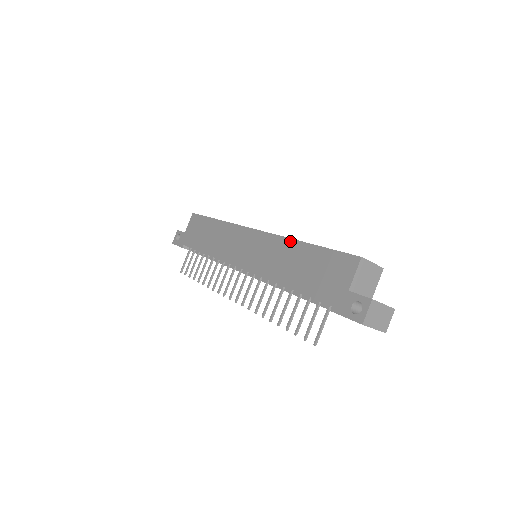
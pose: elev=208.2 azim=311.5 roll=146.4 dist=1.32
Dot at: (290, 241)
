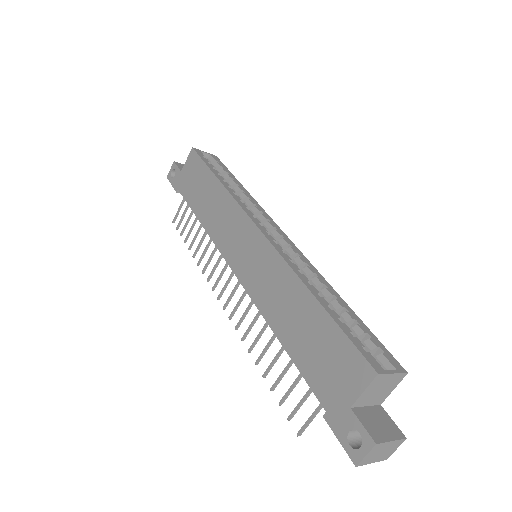
Dot at: (295, 278)
